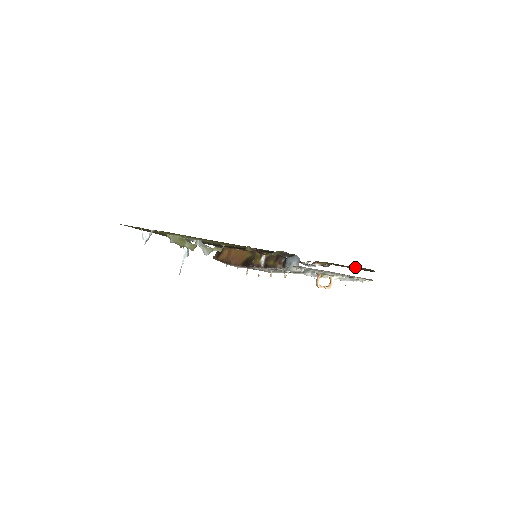
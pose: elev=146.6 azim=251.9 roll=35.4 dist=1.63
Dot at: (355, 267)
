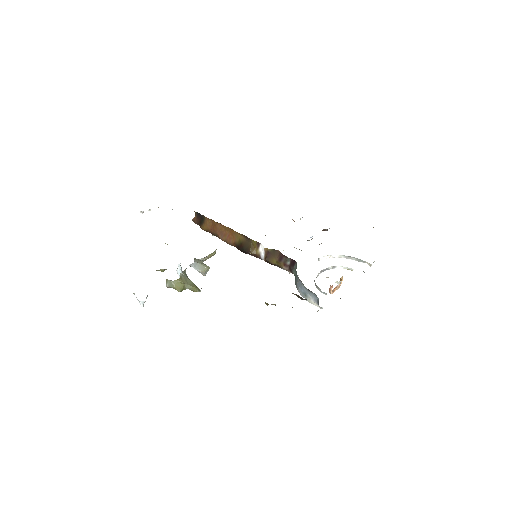
Dot at: occluded
